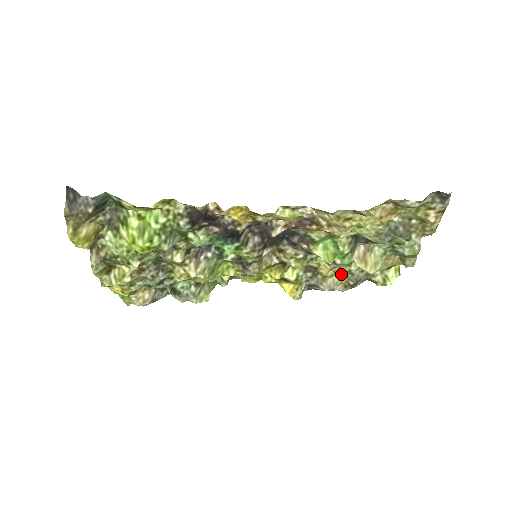
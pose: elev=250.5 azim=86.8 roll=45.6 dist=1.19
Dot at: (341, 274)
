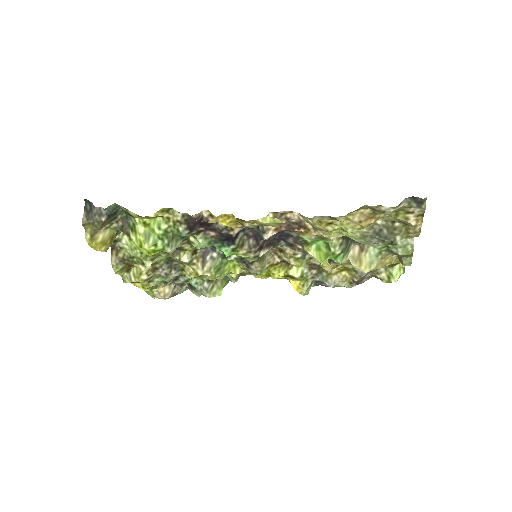
Dot at: (346, 271)
